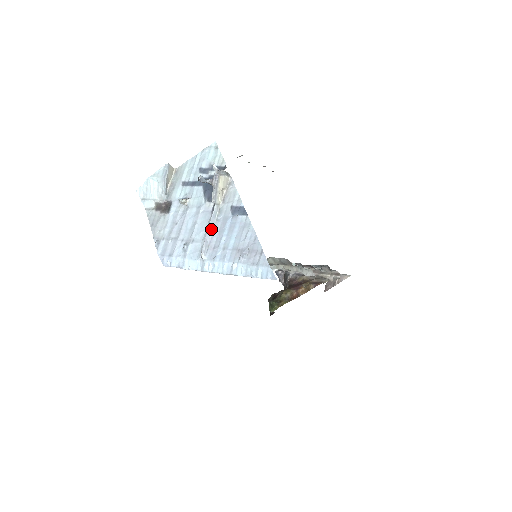
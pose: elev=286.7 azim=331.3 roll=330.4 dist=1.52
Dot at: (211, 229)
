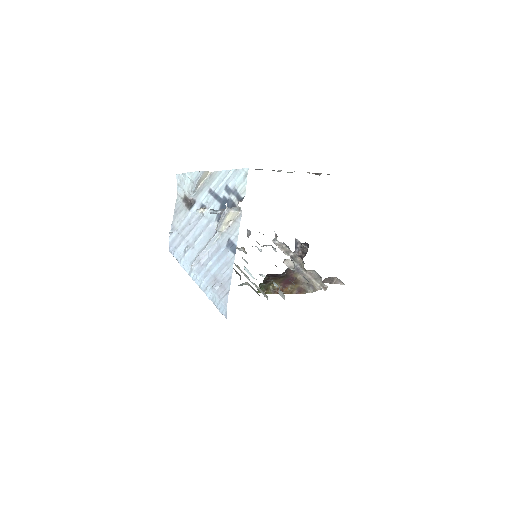
Dot at: (207, 249)
